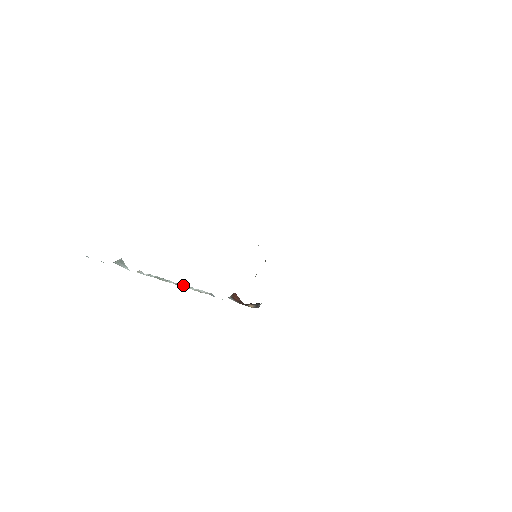
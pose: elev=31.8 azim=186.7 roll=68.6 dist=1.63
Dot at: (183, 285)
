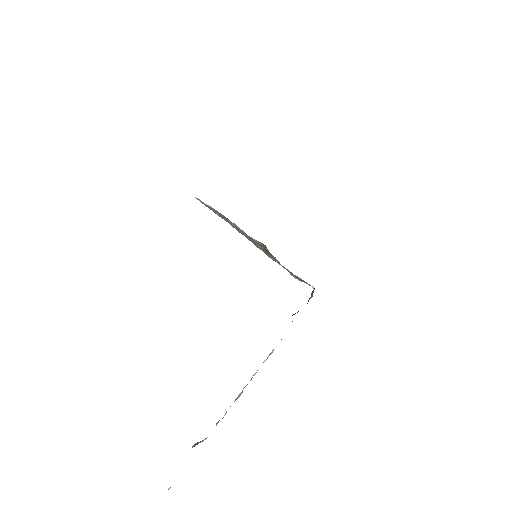
Dot at: (256, 372)
